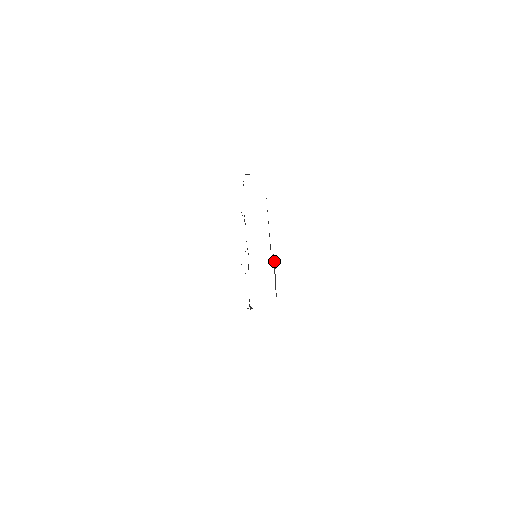
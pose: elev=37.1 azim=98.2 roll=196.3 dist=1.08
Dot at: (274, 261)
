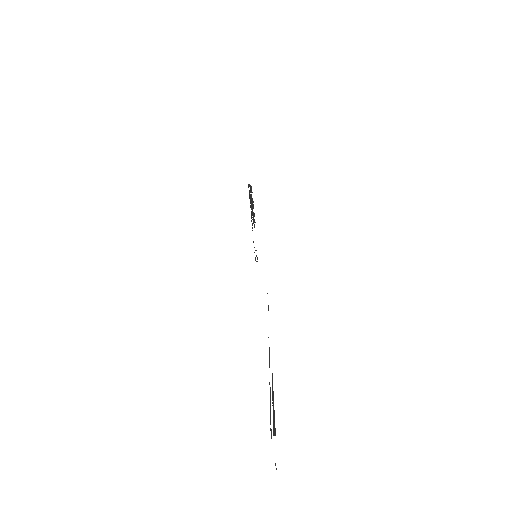
Dot at: (273, 400)
